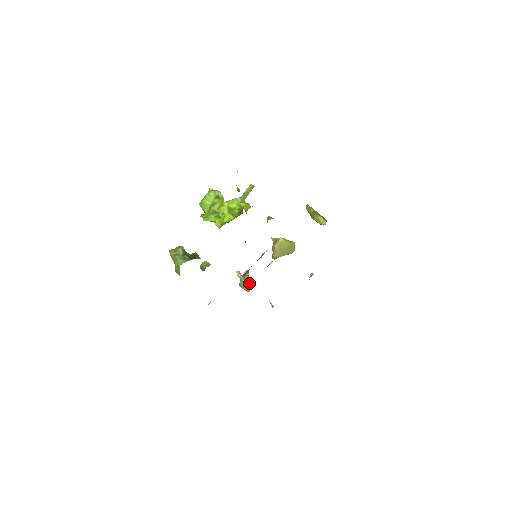
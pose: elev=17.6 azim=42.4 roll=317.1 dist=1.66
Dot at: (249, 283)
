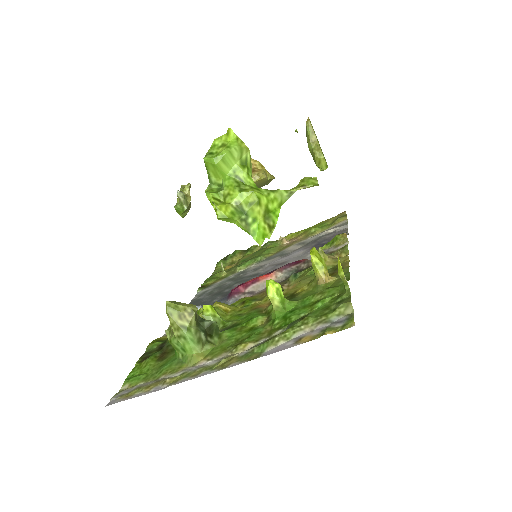
Dot at: (189, 207)
